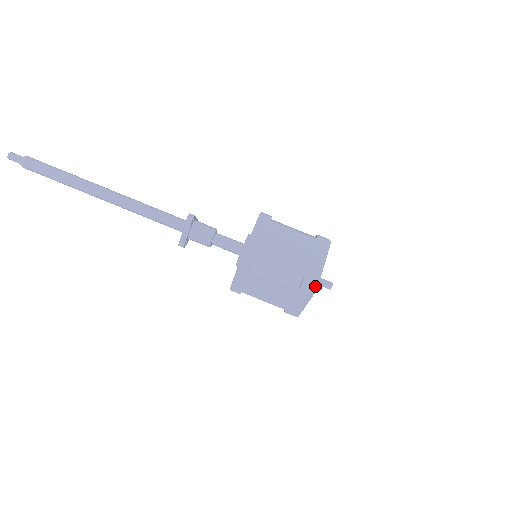
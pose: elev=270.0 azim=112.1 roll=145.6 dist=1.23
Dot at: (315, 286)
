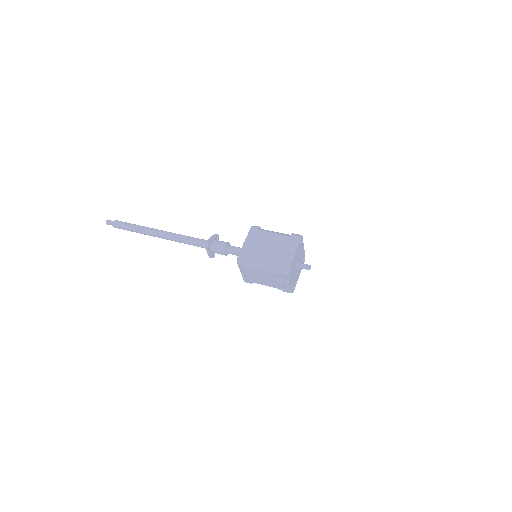
Dot at: (300, 235)
